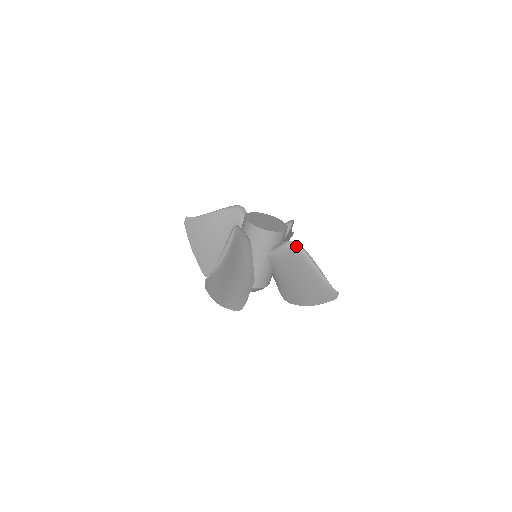
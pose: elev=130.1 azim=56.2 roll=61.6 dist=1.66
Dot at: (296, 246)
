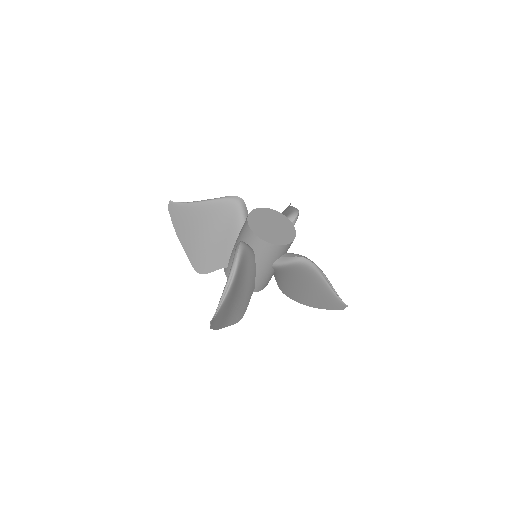
Dot at: (308, 263)
